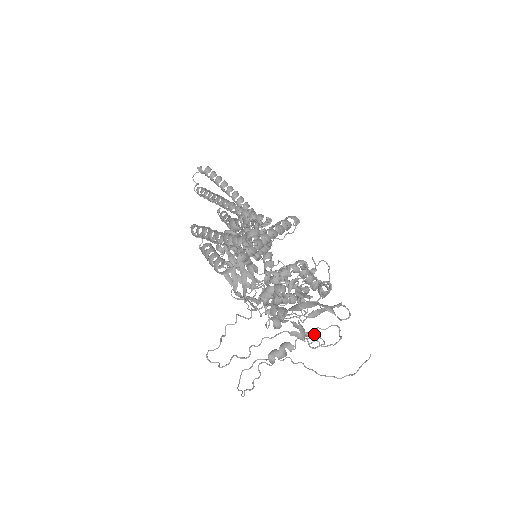
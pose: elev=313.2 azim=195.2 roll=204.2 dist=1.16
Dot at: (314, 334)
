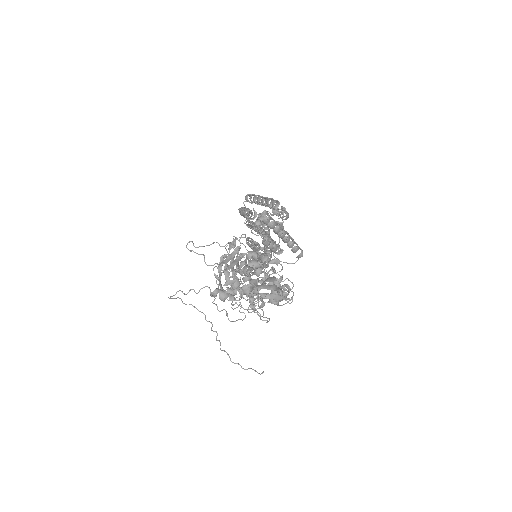
Dot at: (251, 309)
